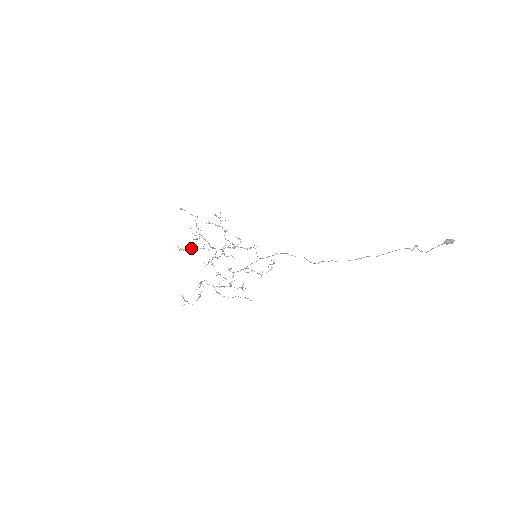
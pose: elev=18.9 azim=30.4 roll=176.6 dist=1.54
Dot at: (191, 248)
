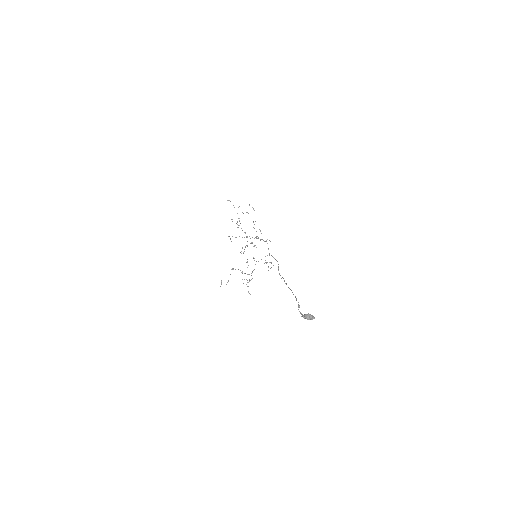
Dot at: occluded
